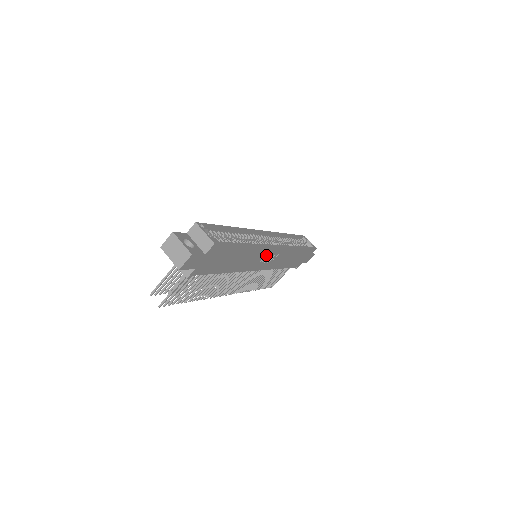
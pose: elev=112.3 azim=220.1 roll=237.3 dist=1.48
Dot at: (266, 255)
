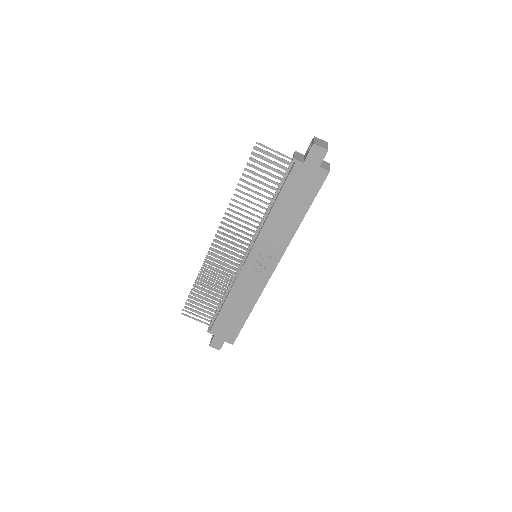
Dot at: (269, 257)
